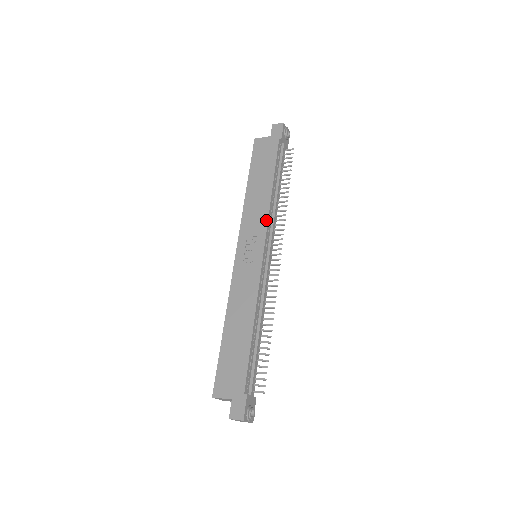
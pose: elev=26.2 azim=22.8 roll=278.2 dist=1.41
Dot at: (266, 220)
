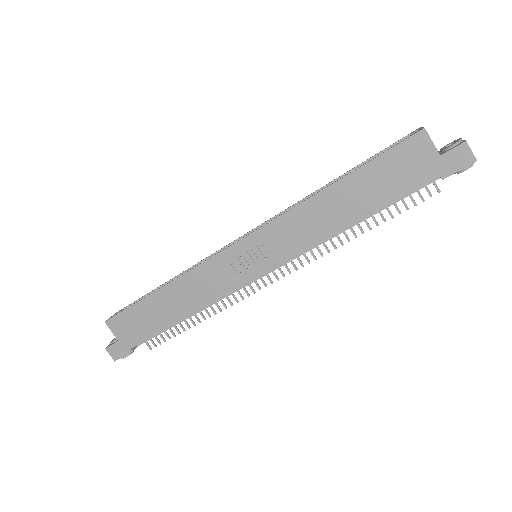
Dot at: (300, 251)
